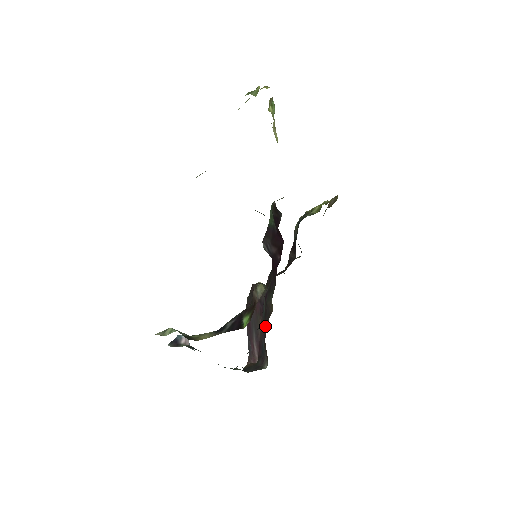
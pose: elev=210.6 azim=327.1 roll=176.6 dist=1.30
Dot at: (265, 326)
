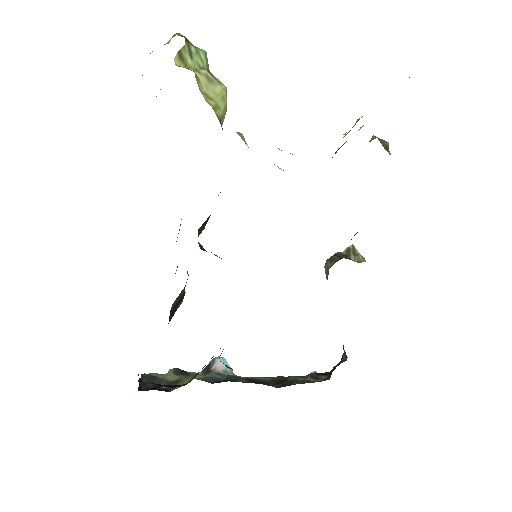
Dot at: occluded
